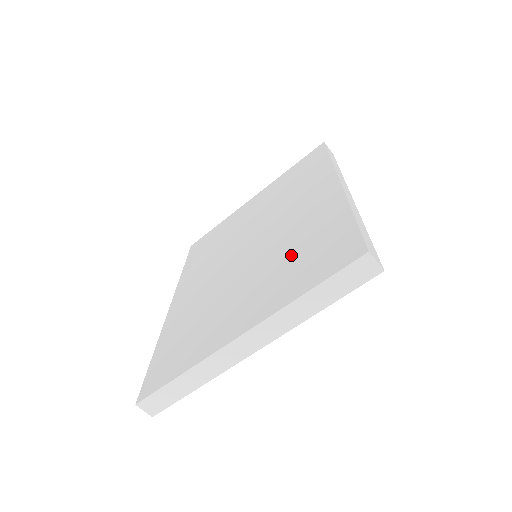
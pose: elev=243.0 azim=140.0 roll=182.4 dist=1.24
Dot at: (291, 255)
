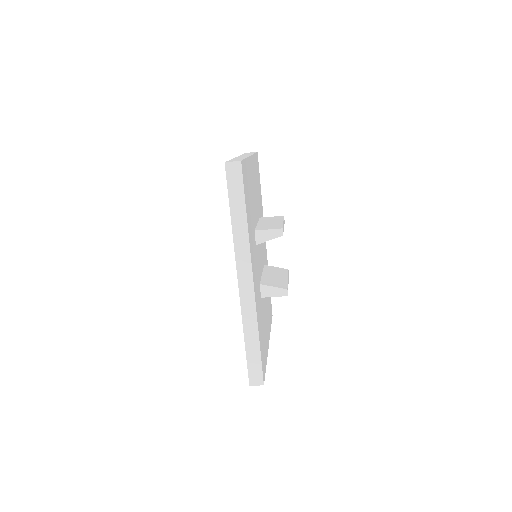
Dot at: occluded
